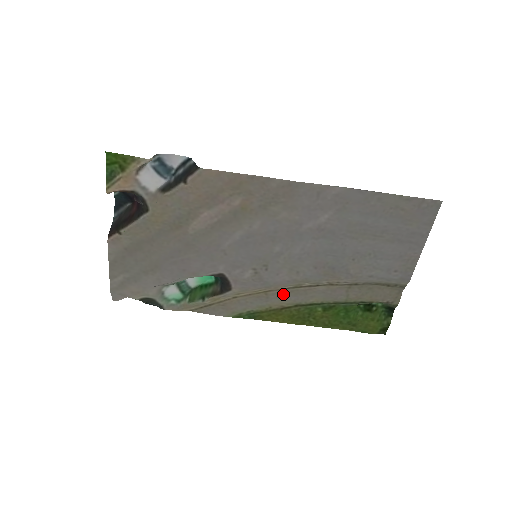
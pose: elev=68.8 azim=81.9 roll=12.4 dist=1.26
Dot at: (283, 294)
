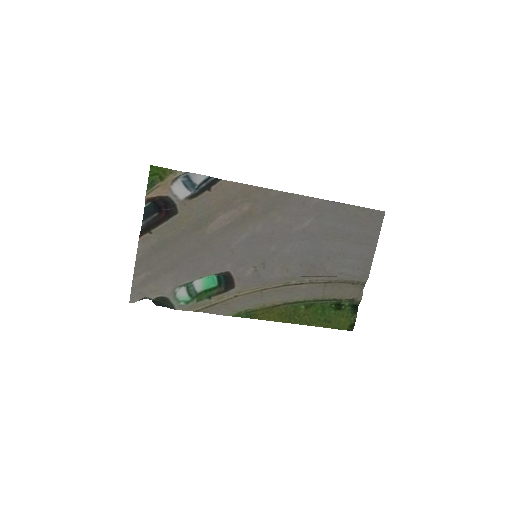
Dot at: (275, 293)
